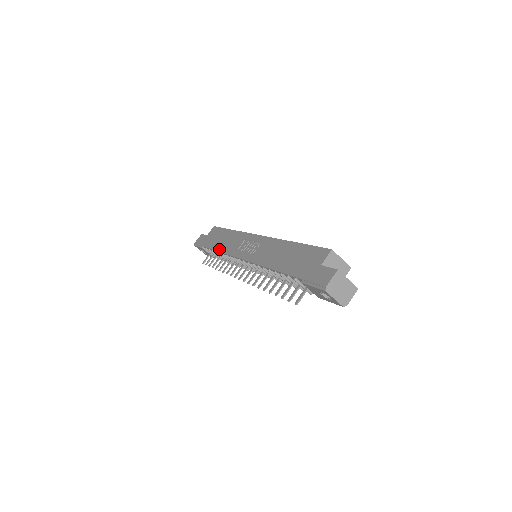
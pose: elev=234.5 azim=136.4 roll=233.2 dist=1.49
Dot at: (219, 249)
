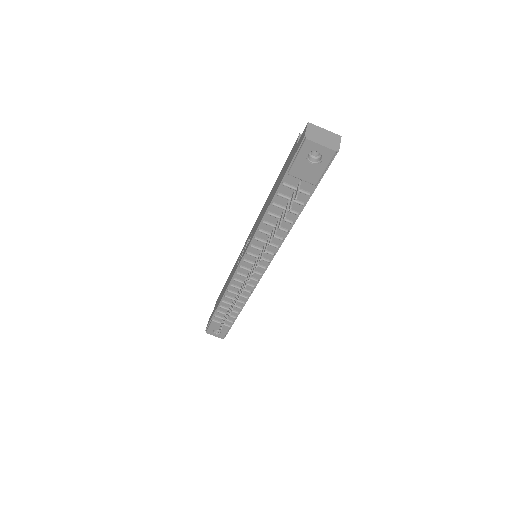
Dot at: (223, 293)
